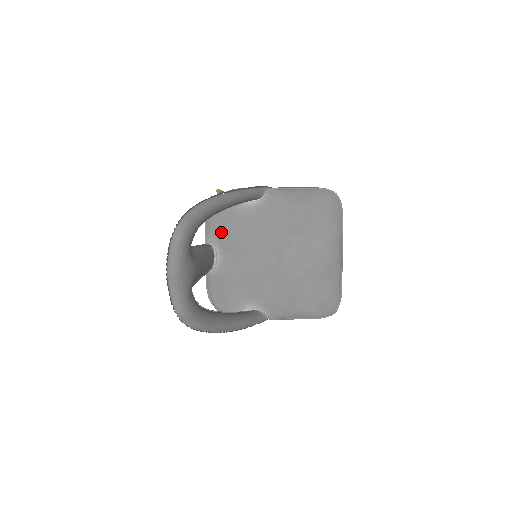
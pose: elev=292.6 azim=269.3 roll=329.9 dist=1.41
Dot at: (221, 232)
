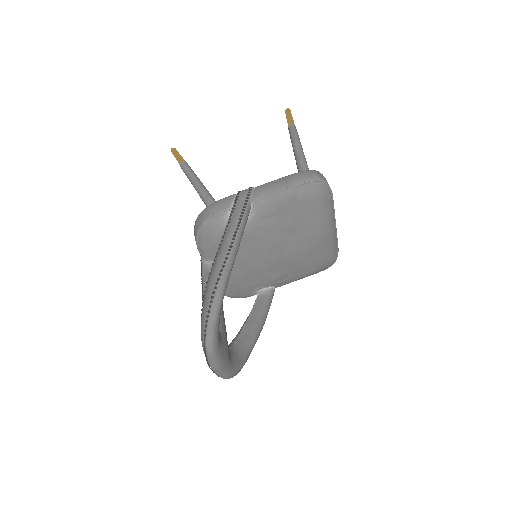
Dot at: occluded
